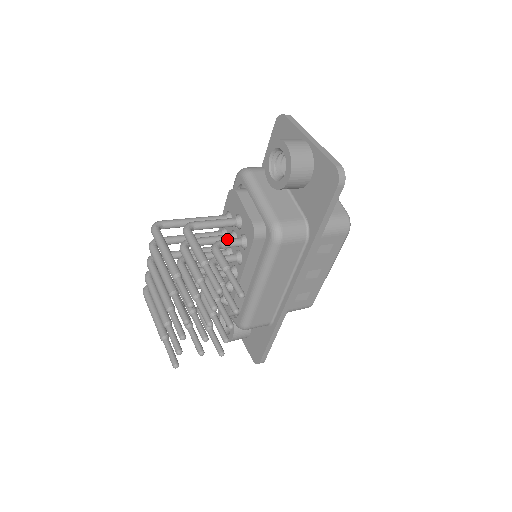
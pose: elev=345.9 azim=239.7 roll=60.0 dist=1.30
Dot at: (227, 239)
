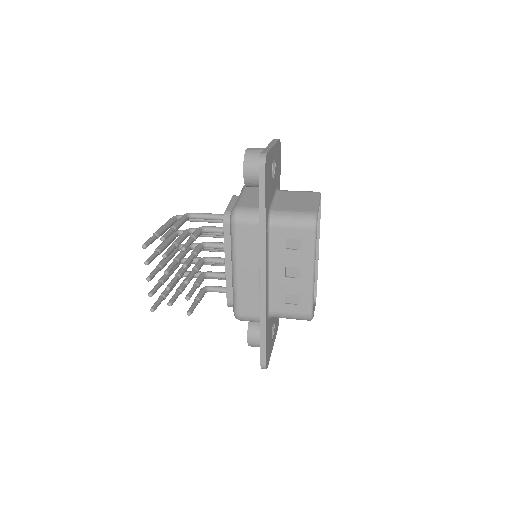
Dot at: (213, 226)
